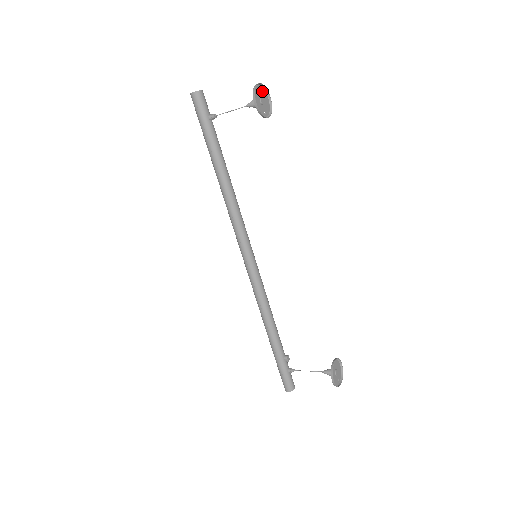
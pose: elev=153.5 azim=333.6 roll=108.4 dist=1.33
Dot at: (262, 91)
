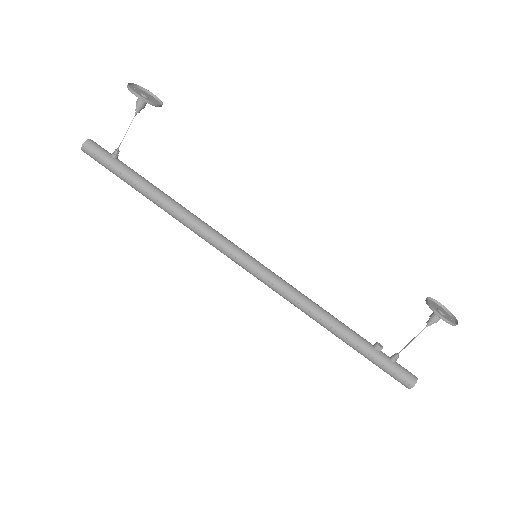
Dot at: (140, 91)
